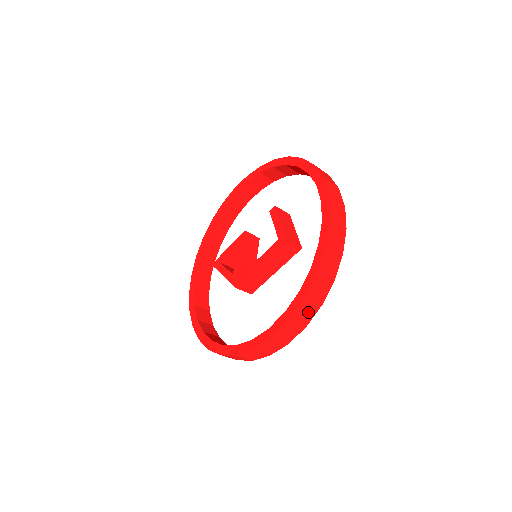
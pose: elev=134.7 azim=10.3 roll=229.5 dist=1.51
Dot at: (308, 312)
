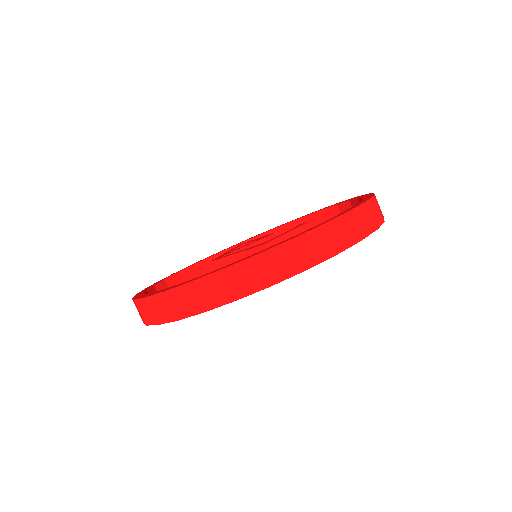
Dot at: (186, 305)
